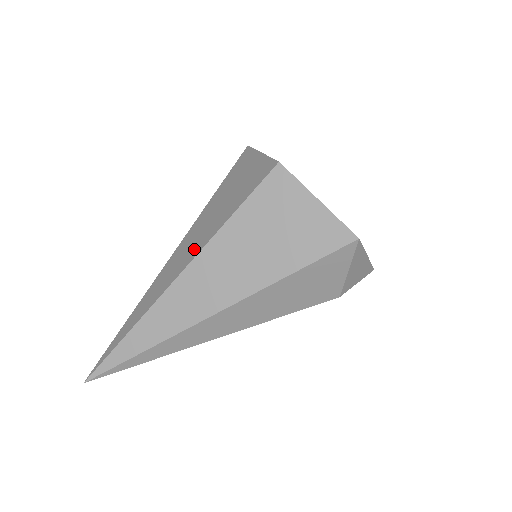
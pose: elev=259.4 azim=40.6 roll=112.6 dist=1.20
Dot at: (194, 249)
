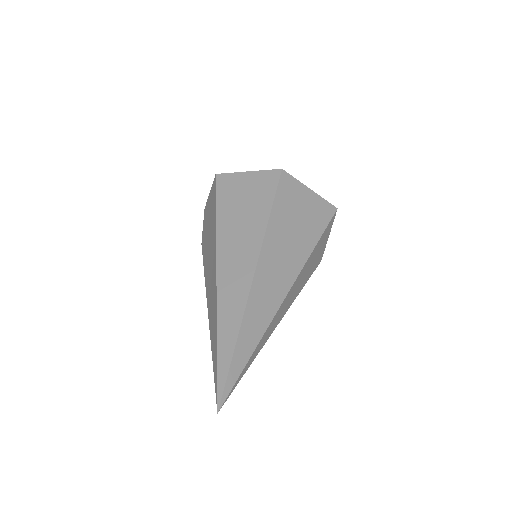
Dot at: (250, 249)
